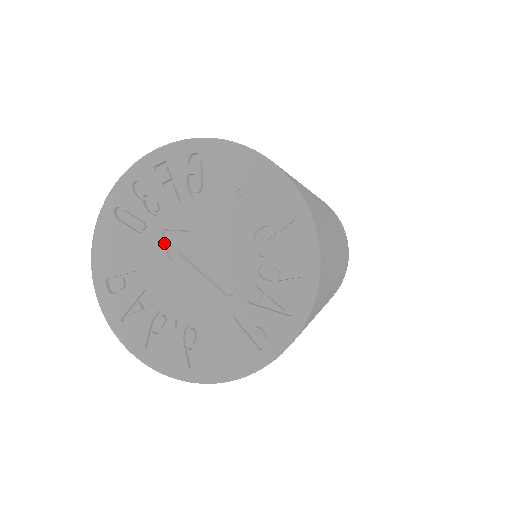
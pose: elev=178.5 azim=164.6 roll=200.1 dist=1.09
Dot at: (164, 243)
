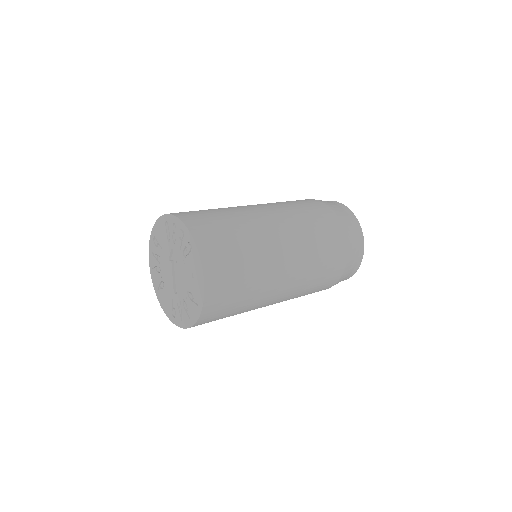
Dot at: (171, 252)
